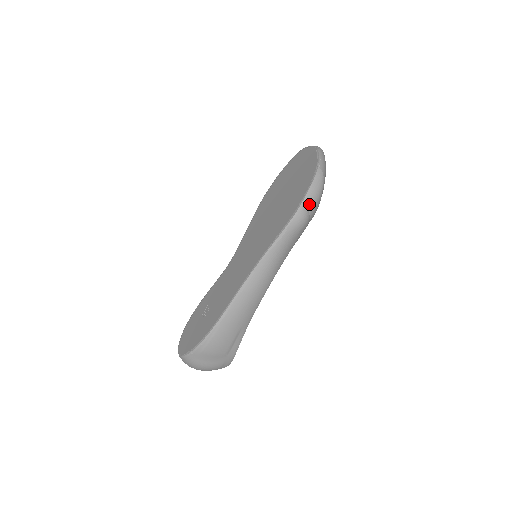
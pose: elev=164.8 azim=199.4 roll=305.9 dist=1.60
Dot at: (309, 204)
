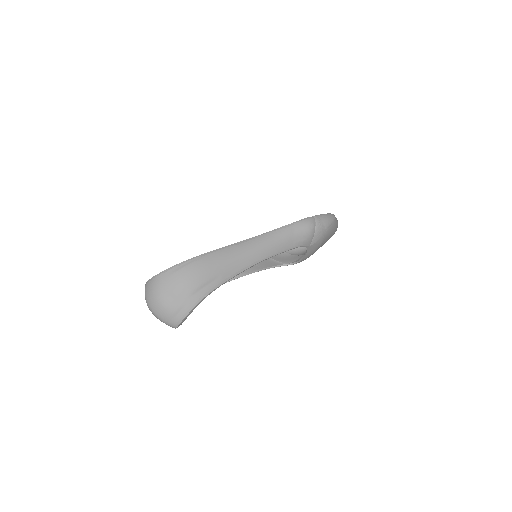
Dot at: (318, 220)
